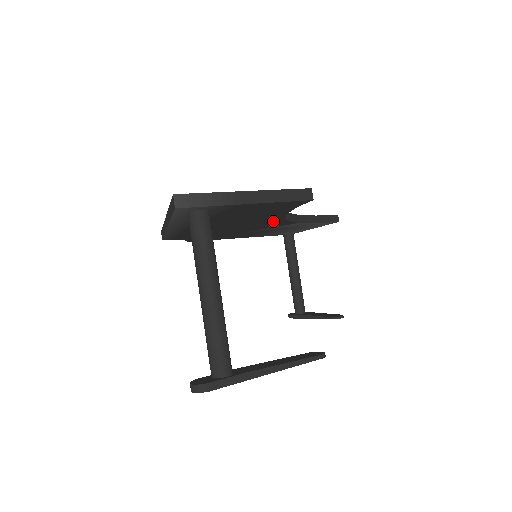
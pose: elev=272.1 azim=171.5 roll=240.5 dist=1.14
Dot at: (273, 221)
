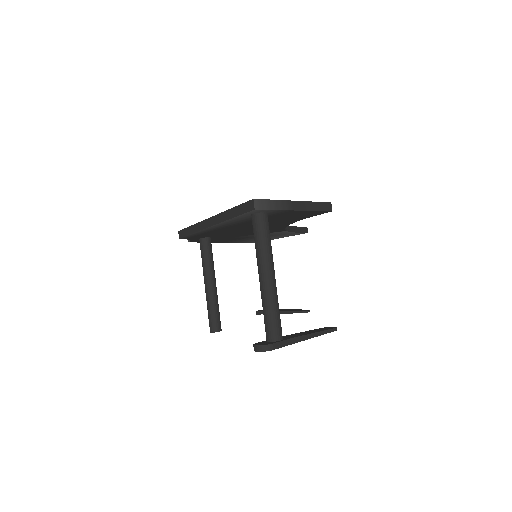
Dot at: (276, 227)
